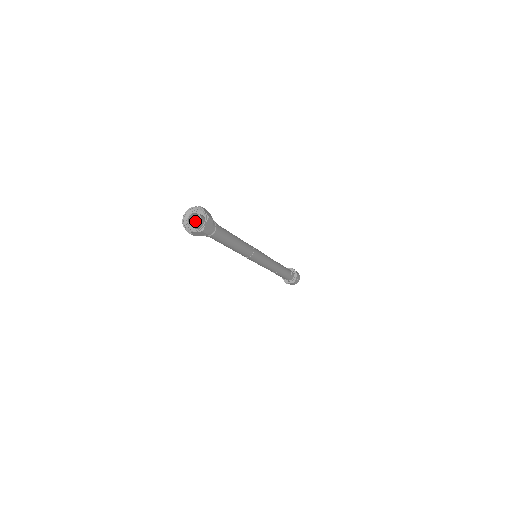
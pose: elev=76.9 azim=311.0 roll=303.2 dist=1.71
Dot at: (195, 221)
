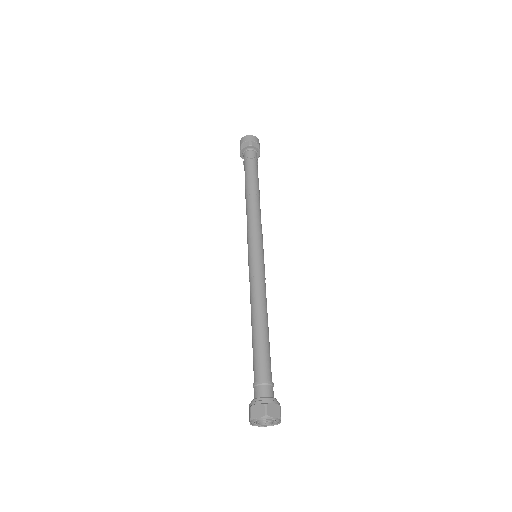
Dot at: (266, 422)
